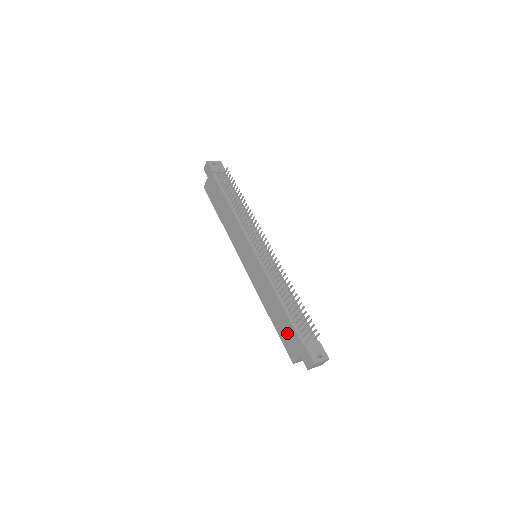
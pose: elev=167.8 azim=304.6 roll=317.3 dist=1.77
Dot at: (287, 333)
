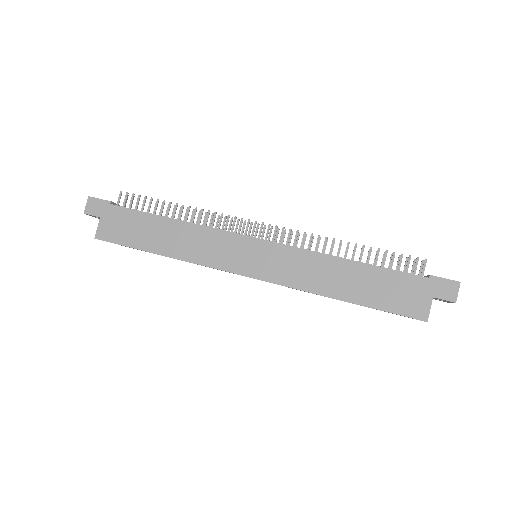
Dot at: (390, 289)
